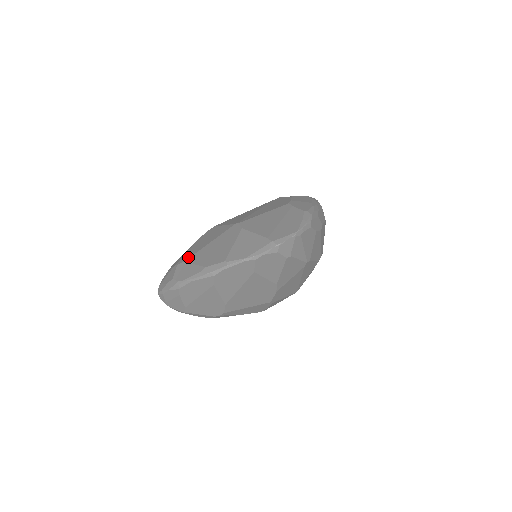
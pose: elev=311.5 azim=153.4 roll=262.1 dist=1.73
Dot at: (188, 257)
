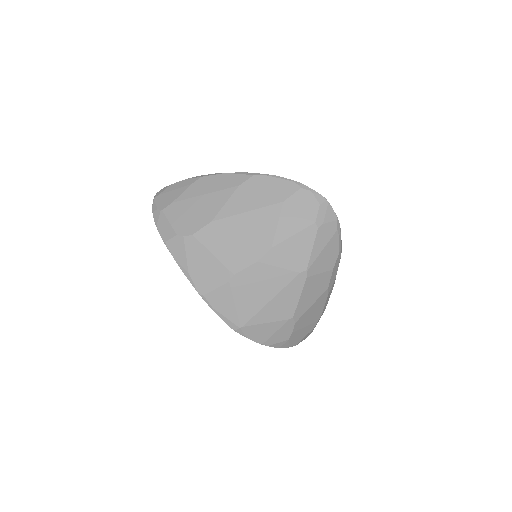
Dot at: occluded
